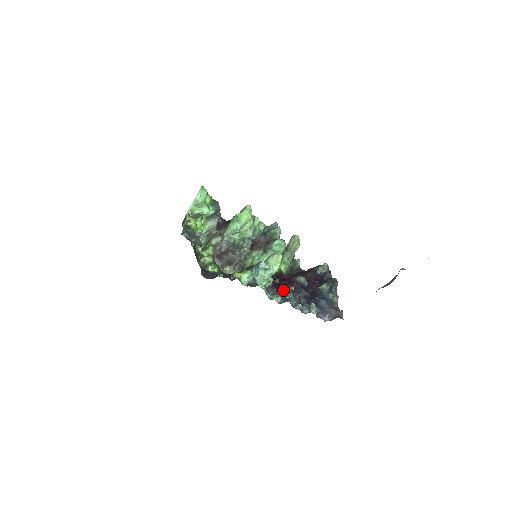
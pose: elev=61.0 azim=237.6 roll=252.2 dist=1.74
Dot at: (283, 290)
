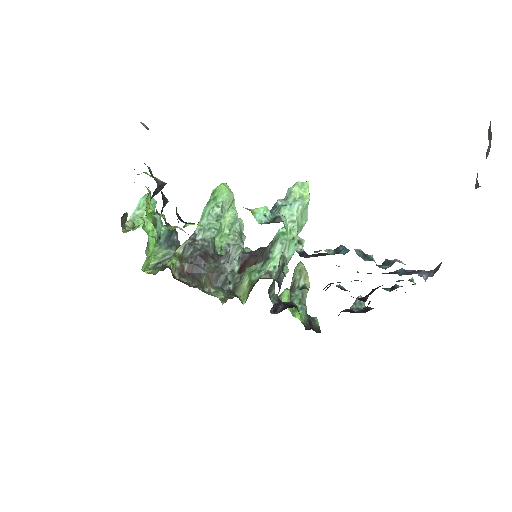
Dot at: occluded
